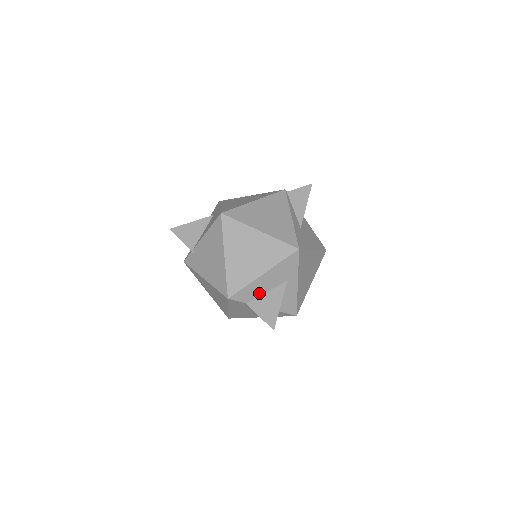
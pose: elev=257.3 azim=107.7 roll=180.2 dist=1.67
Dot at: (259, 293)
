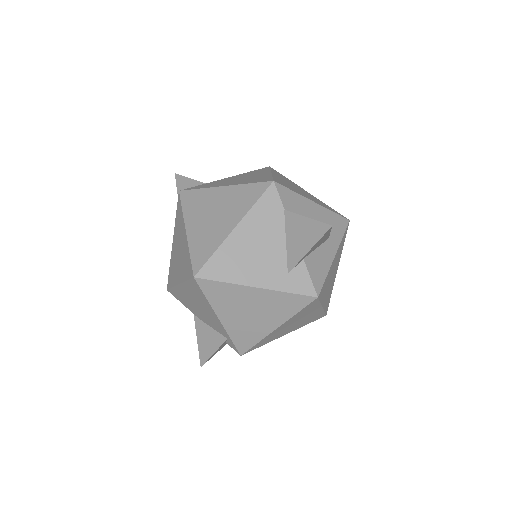
Dot at: occluded
